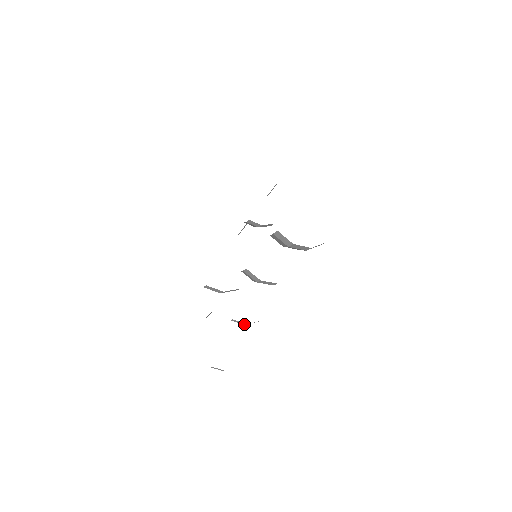
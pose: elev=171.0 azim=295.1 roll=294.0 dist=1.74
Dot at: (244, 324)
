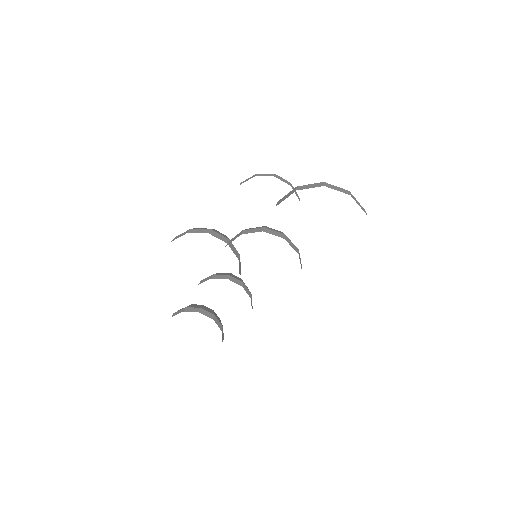
Dot at: occluded
